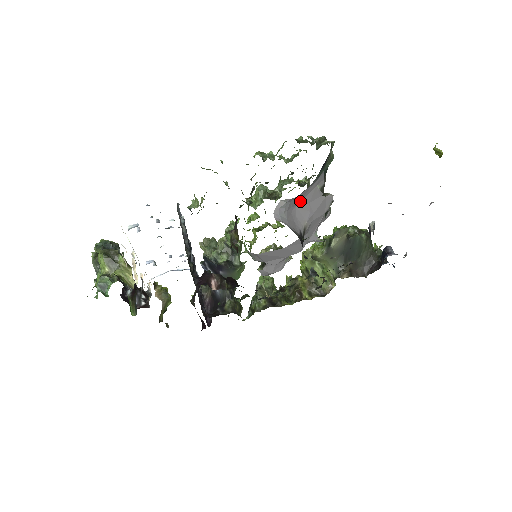
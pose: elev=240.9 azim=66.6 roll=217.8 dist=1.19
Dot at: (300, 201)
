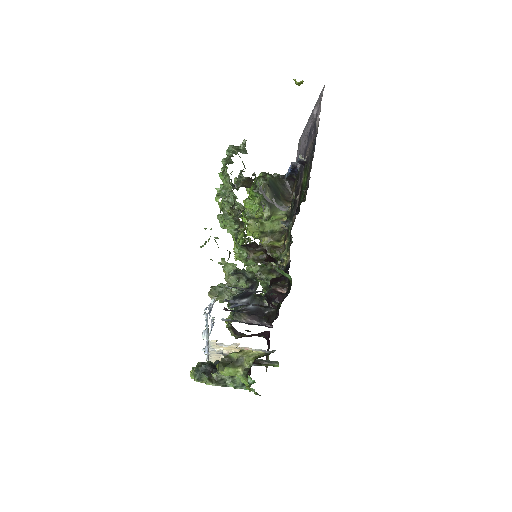
Dot at: occluded
